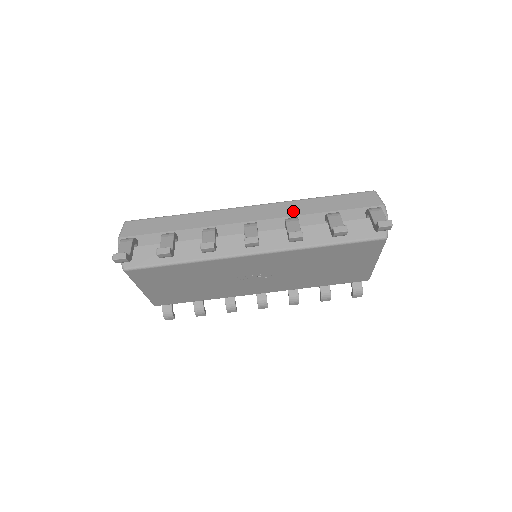
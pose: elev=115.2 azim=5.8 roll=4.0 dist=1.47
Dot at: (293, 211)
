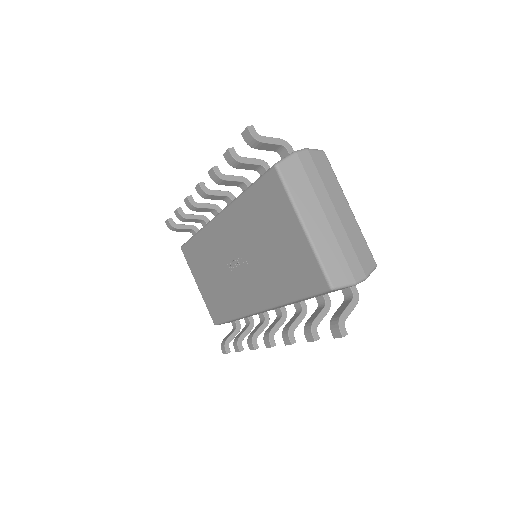
Dot at: occluded
